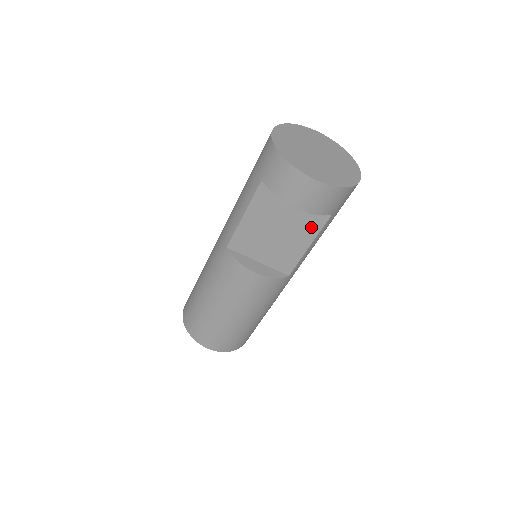
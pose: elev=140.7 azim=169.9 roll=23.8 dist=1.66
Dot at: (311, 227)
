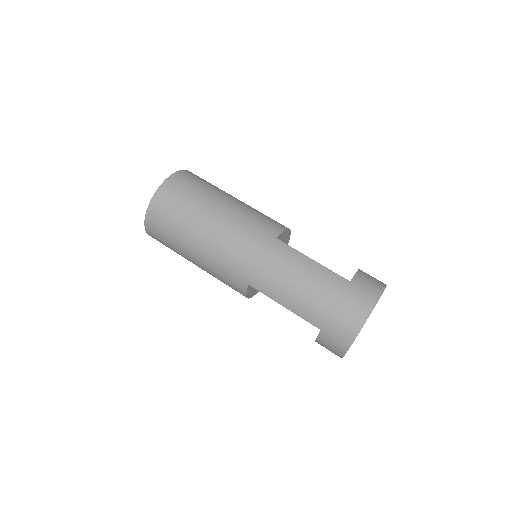
Dot at: occluded
